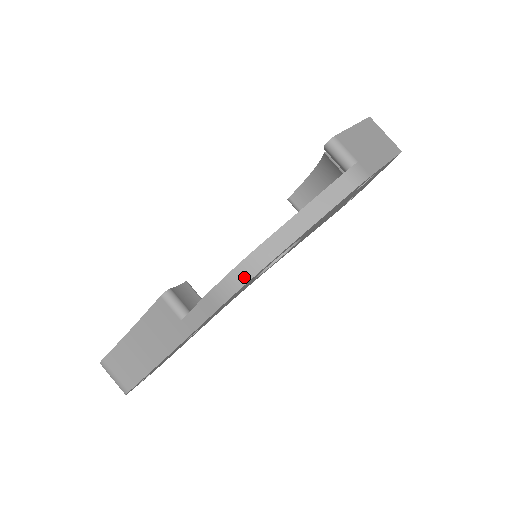
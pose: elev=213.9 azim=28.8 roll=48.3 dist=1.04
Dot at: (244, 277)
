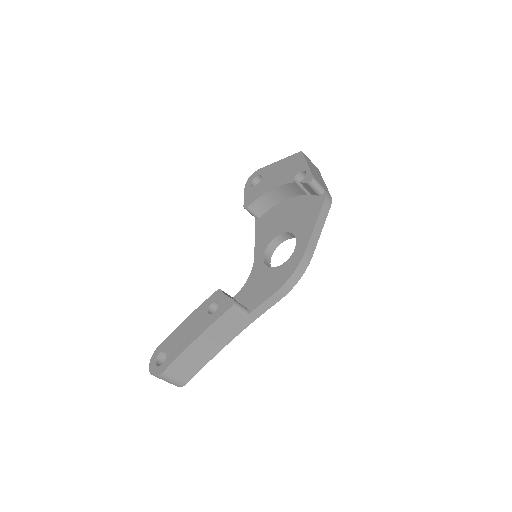
Dot at: (299, 276)
